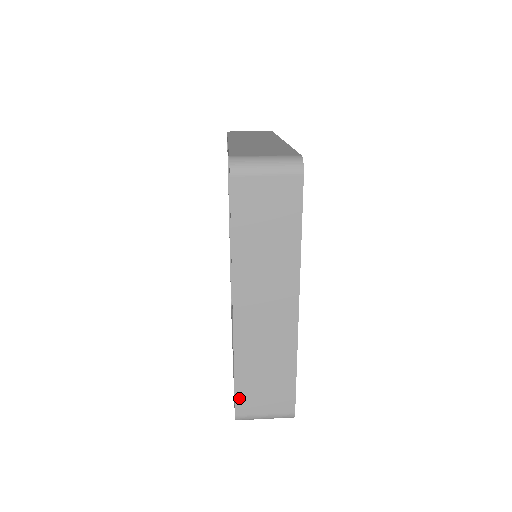
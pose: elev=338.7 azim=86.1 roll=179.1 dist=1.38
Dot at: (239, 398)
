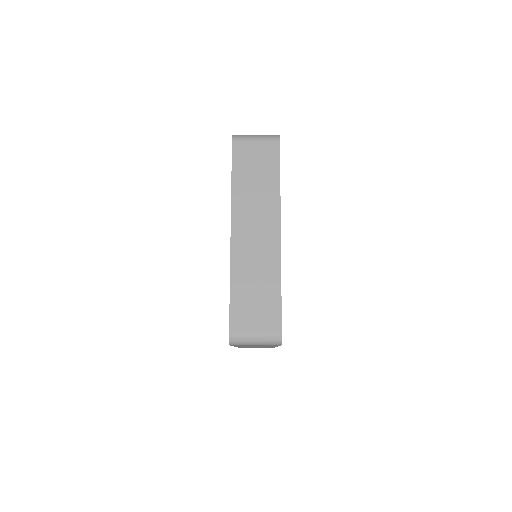
Dot at: (240, 347)
